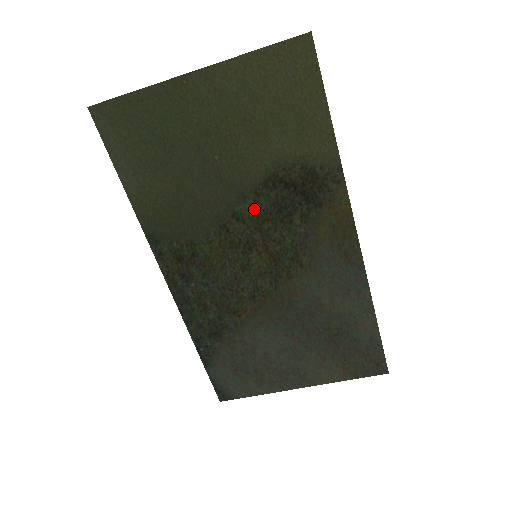
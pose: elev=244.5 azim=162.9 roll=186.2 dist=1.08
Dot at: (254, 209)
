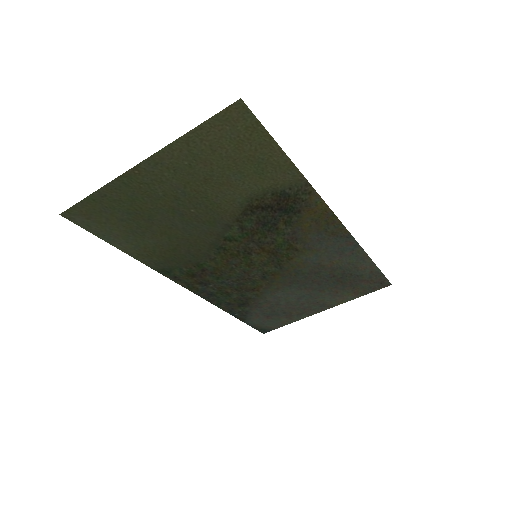
Dot at: (241, 231)
